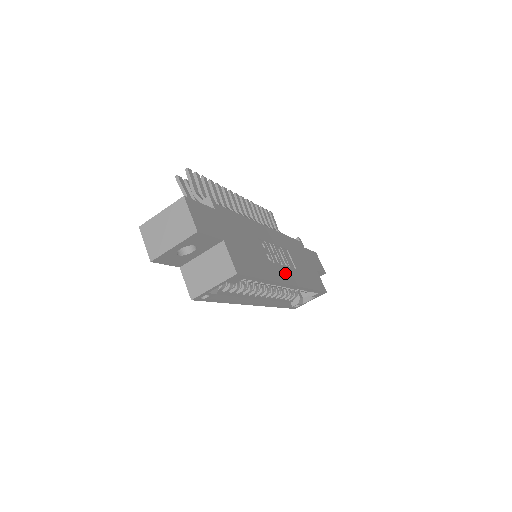
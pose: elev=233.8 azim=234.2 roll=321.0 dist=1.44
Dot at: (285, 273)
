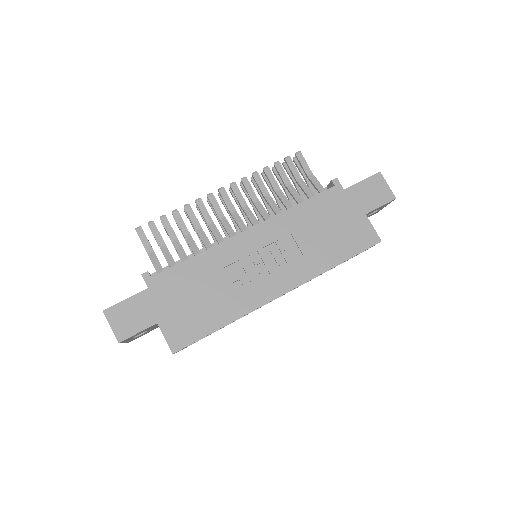
Dot at: (272, 284)
